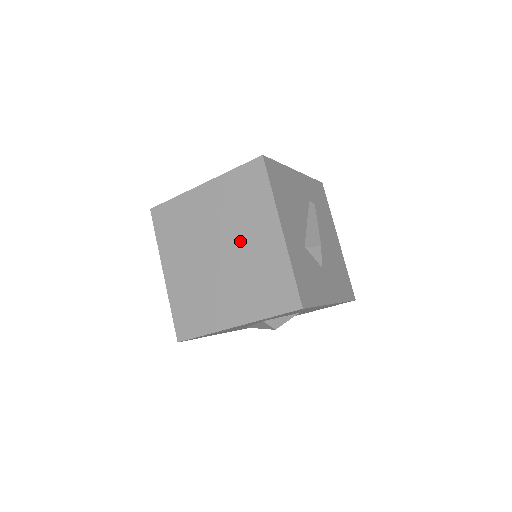
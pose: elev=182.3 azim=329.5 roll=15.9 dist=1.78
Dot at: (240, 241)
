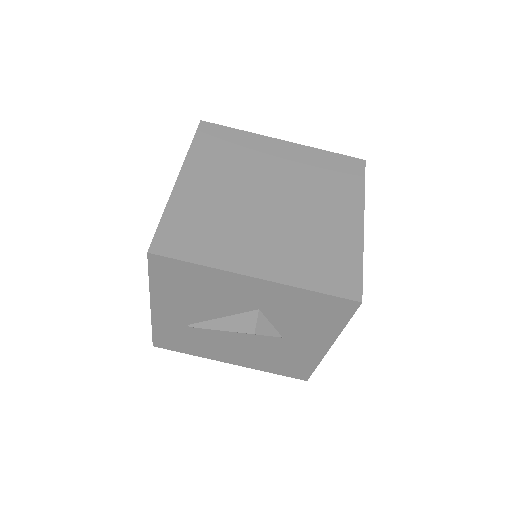
Dot at: (307, 205)
